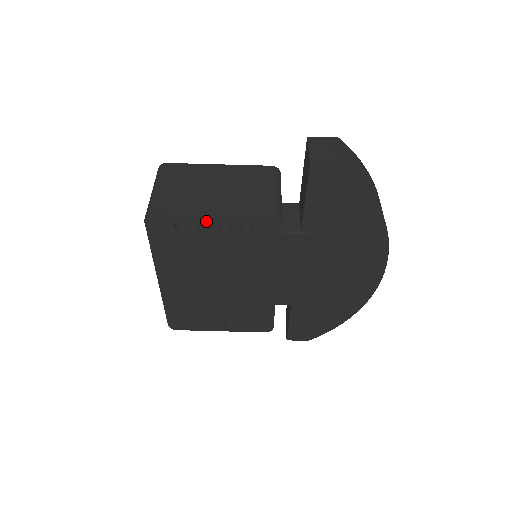
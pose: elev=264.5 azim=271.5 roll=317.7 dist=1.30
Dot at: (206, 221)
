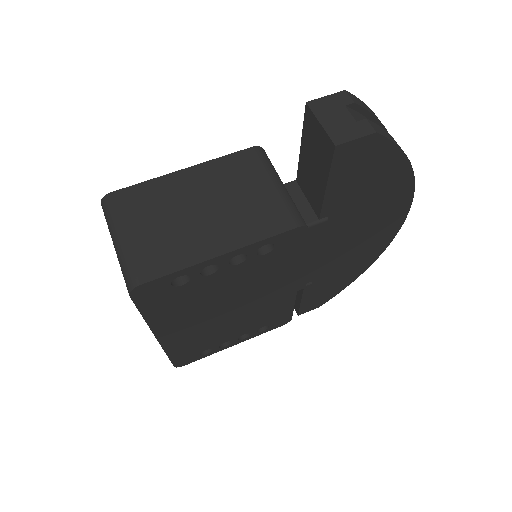
Dot at: (213, 263)
